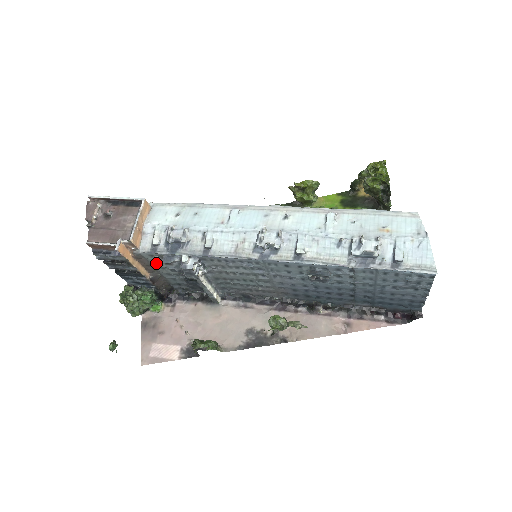
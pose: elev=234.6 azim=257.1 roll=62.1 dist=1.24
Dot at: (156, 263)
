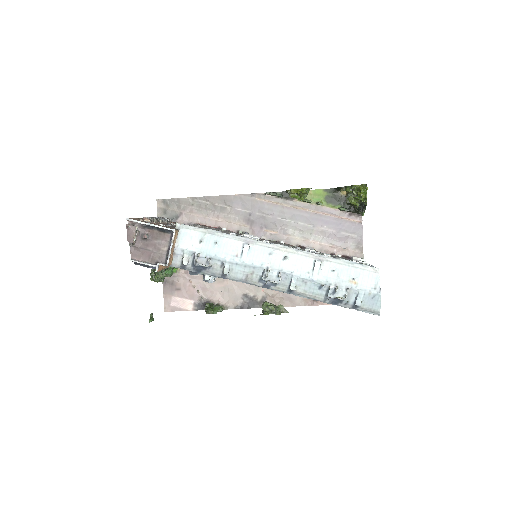
Dot at: occluded
